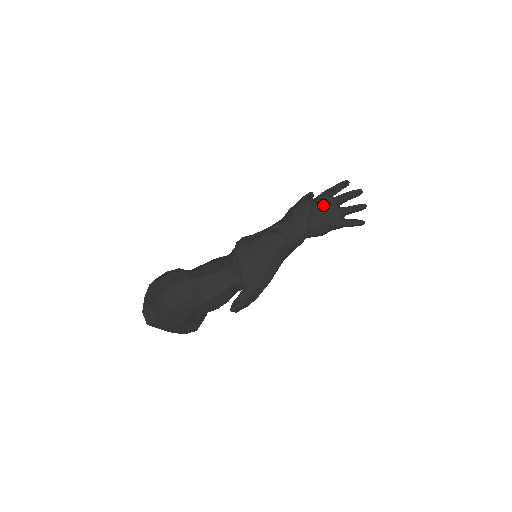
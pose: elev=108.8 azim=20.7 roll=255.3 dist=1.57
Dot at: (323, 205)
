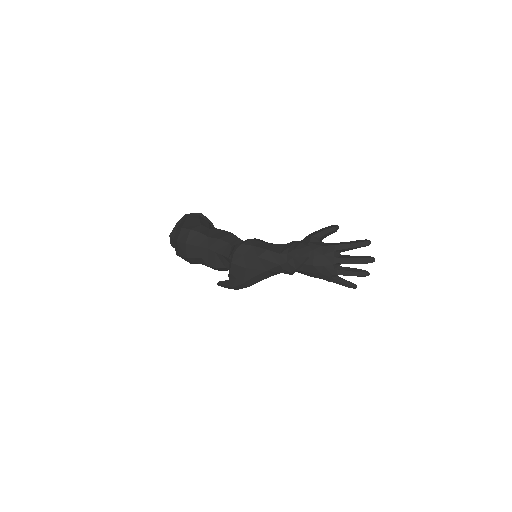
Dot at: (322, 259)
